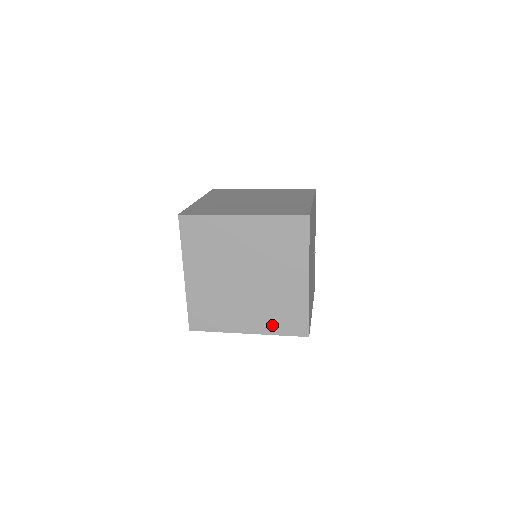
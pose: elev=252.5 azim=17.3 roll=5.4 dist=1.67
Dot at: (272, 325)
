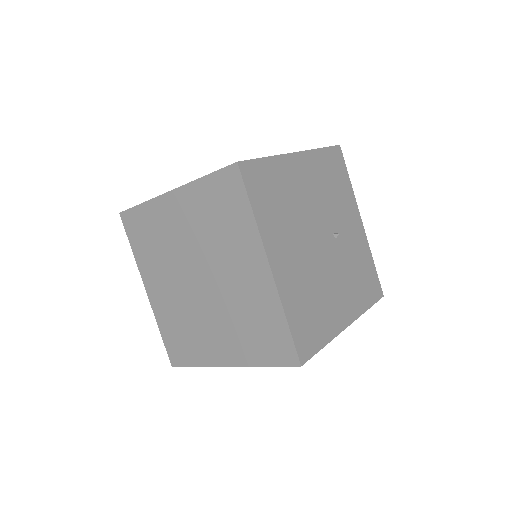
Dot at: (250, 350)
